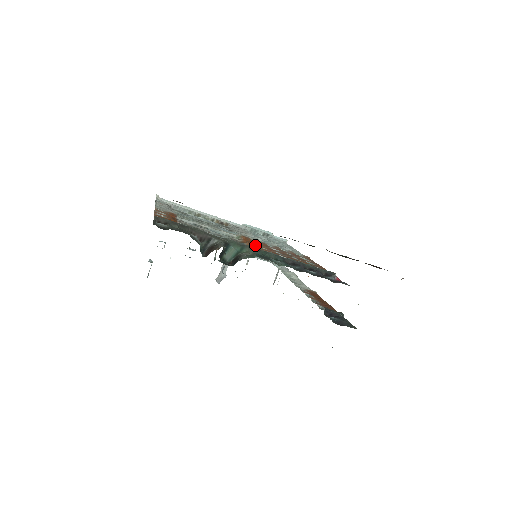
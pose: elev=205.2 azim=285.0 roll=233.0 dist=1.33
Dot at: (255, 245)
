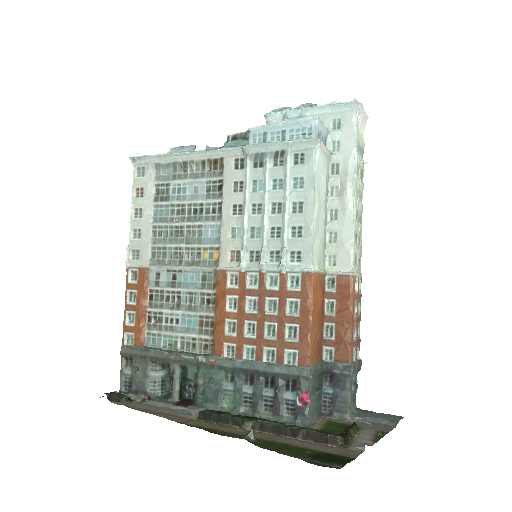
Dot at: (222, 320)
